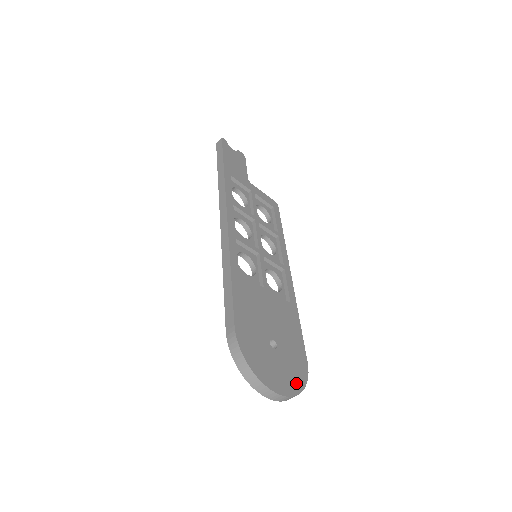
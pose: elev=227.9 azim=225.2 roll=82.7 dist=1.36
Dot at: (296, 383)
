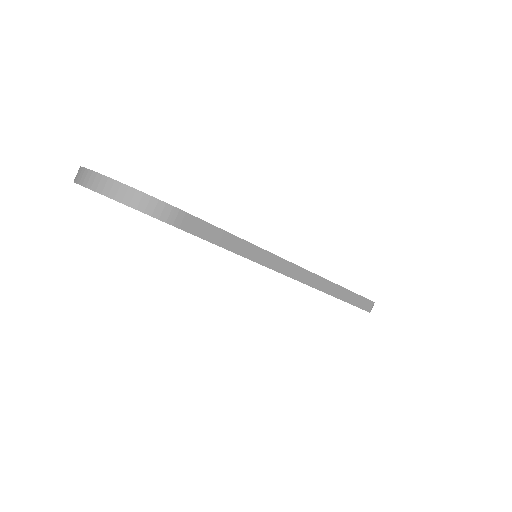
Dot at: occluded
